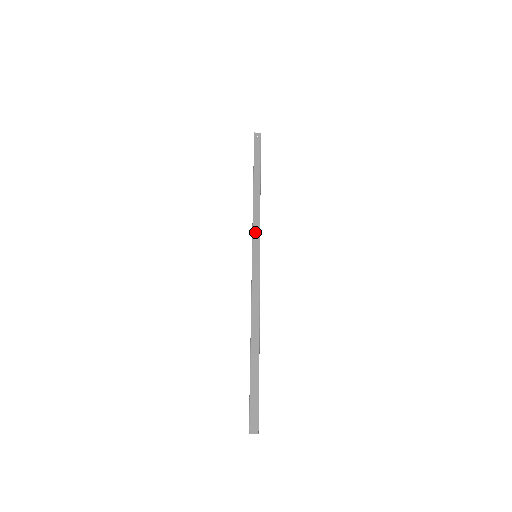
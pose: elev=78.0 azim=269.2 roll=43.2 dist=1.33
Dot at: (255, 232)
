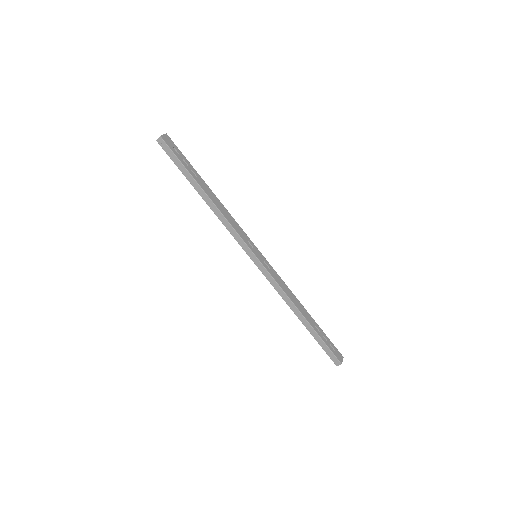
Dot at: (240, 243)
